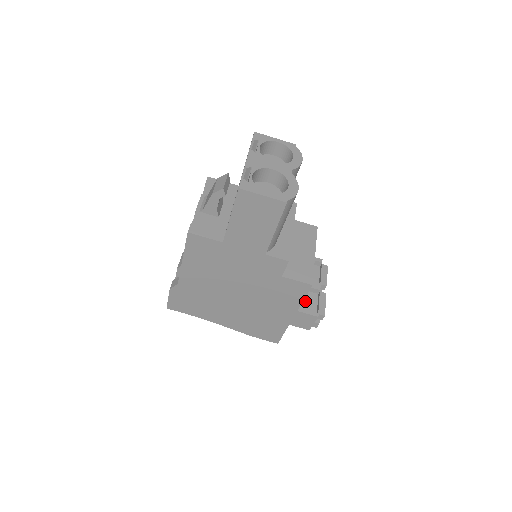
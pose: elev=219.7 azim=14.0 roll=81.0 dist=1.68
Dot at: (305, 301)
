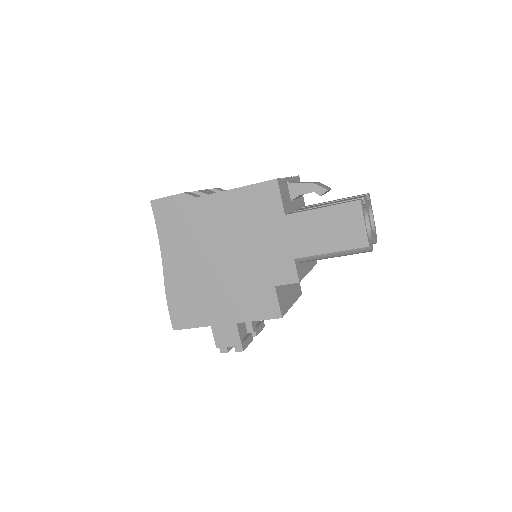
Dot at: (240, 325)
